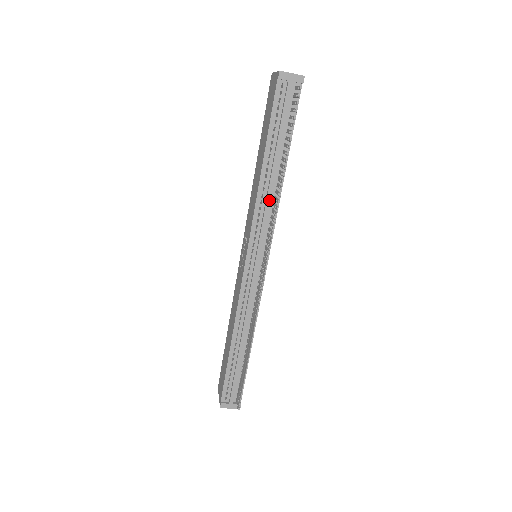
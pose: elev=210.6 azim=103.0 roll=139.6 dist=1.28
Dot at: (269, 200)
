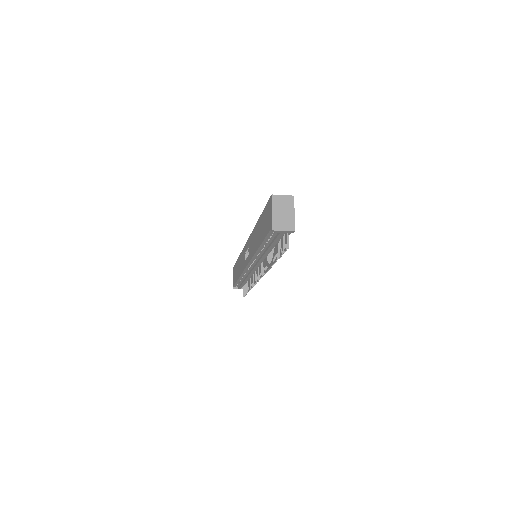
Dot at: (264, 257)
